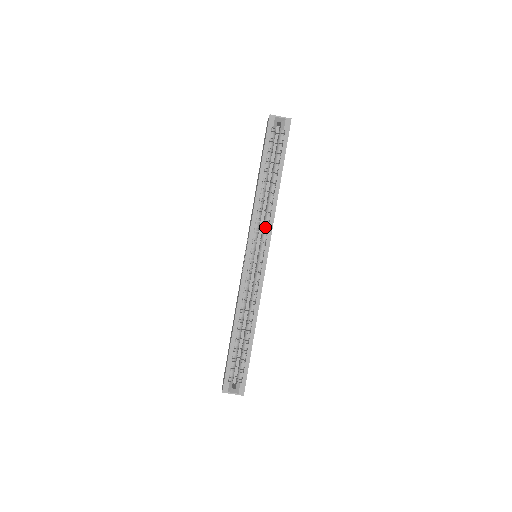
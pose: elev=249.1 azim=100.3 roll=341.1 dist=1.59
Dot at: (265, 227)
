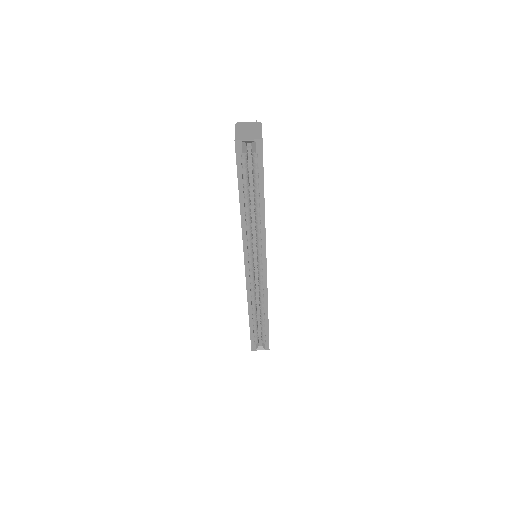
Dot at: (258, 243)
